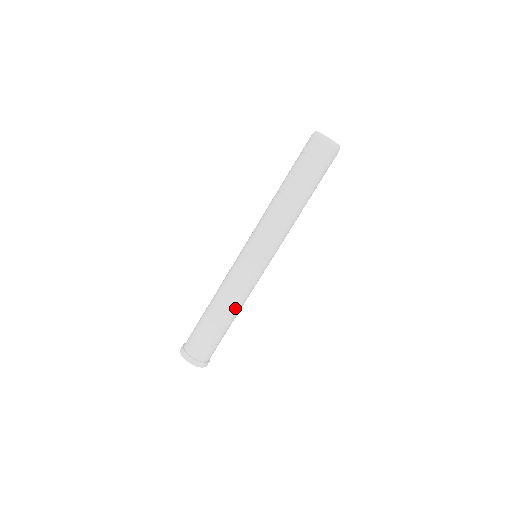
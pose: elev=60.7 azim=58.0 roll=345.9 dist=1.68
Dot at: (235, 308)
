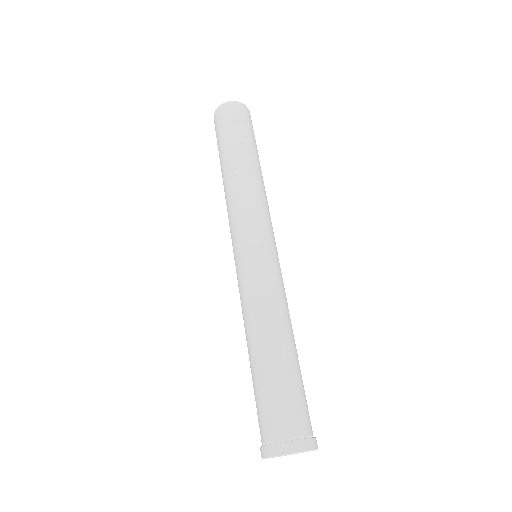
Dot at: (274, 323)
